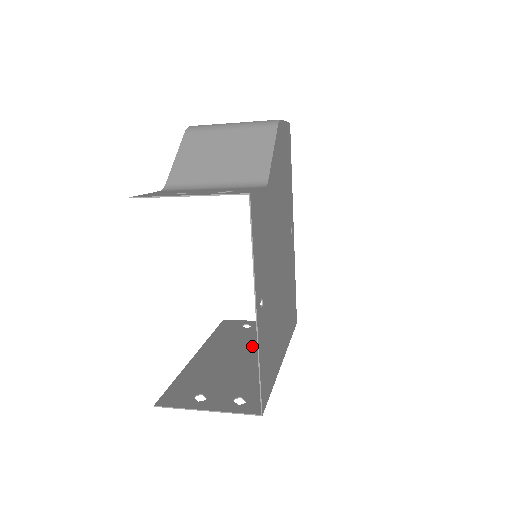
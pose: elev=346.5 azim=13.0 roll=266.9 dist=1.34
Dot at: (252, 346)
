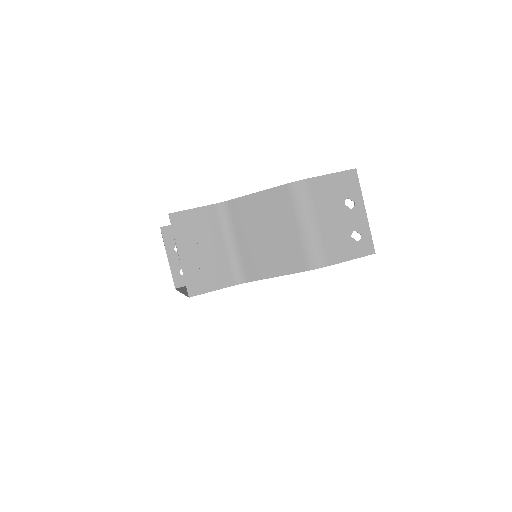
Dot at: occluded
